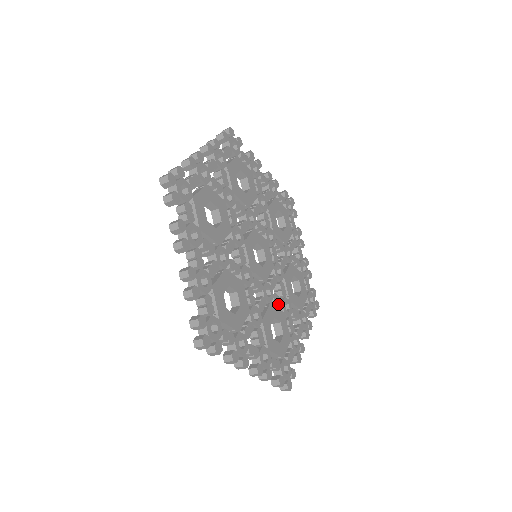
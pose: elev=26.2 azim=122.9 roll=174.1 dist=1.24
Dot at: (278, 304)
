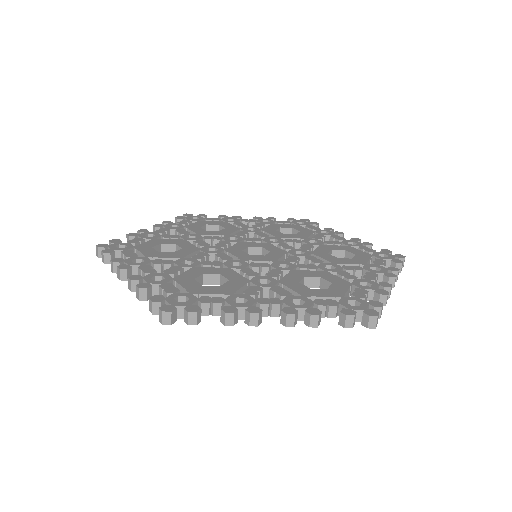
Dot at: (308, 269)
